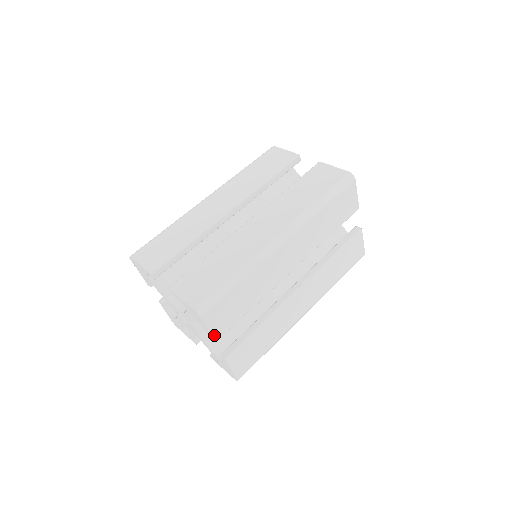
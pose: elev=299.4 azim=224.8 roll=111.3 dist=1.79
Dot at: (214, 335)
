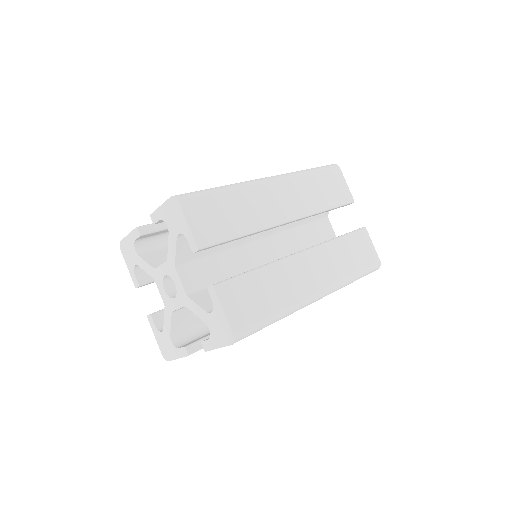
Dot at: (196, 237)
